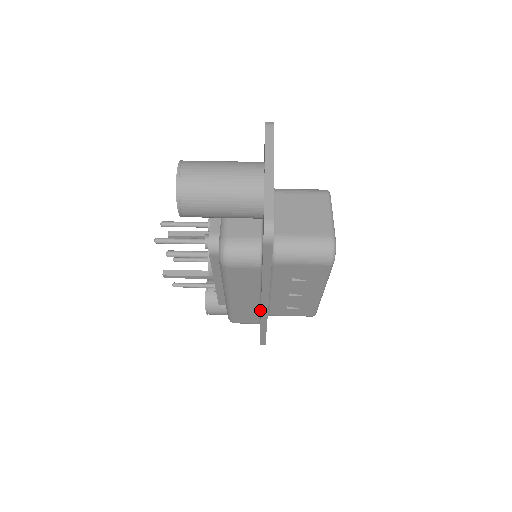
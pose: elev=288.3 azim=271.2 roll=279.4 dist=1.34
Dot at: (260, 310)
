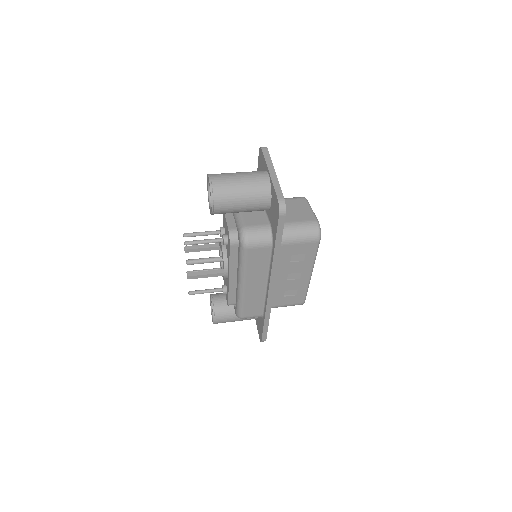
Dot at: (265, 297)
